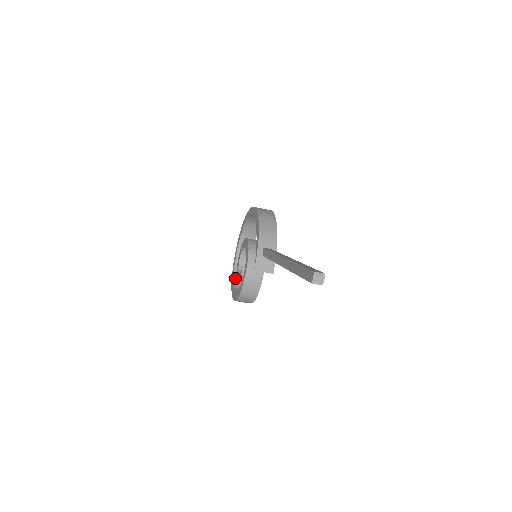
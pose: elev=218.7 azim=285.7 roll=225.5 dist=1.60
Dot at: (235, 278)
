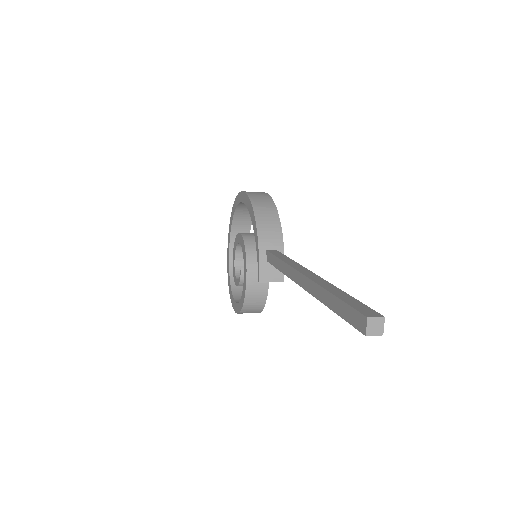
Dot at: (232, 281)
